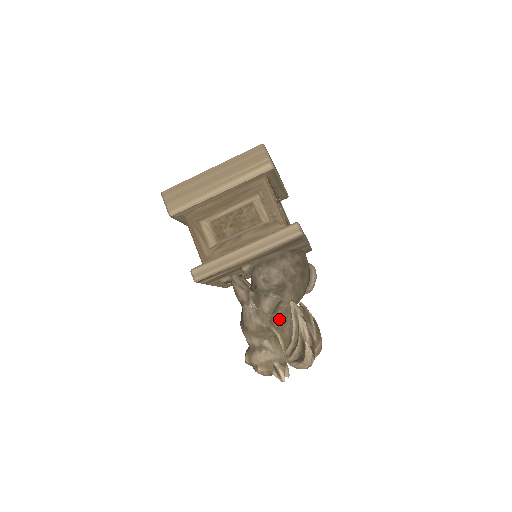
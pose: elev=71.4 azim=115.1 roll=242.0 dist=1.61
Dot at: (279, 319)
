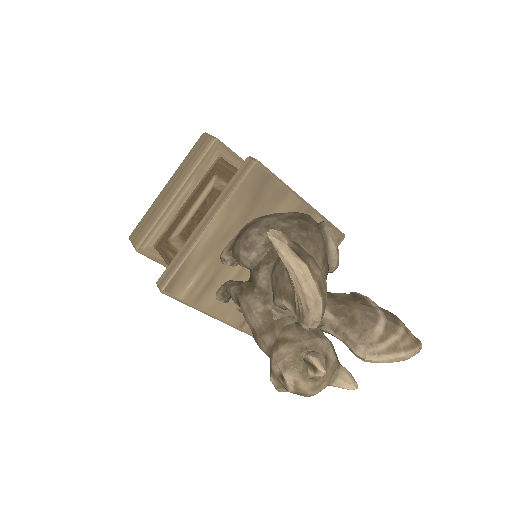
Dot at: (275, 279)
